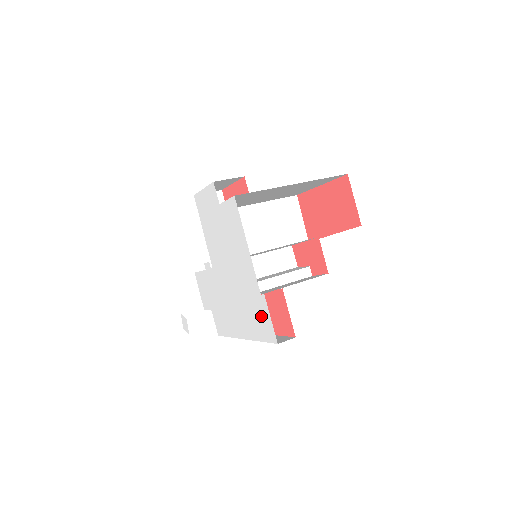
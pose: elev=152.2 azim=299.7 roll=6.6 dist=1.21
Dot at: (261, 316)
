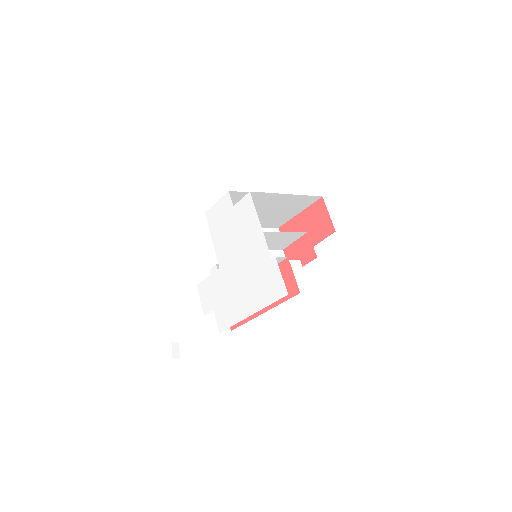
Dot at: (272, 280)
